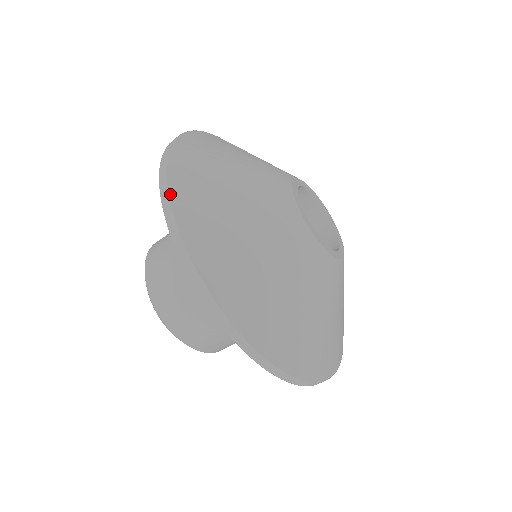
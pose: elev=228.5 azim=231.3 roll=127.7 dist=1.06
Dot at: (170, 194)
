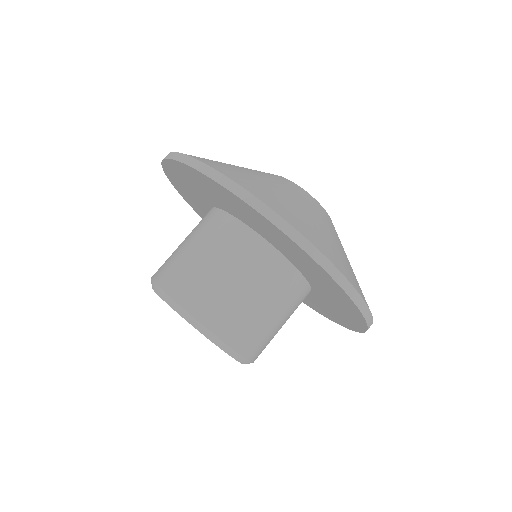
Dot at: occluded
